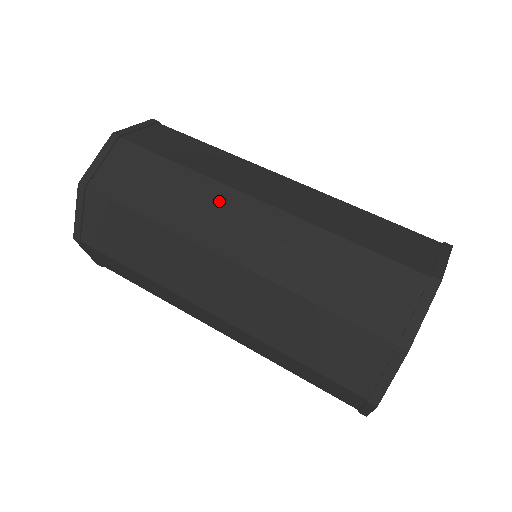
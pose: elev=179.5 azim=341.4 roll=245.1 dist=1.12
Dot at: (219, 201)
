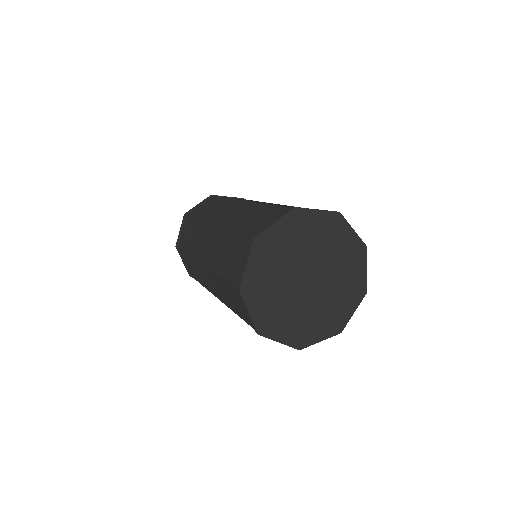
Dot at: (203, 232)
